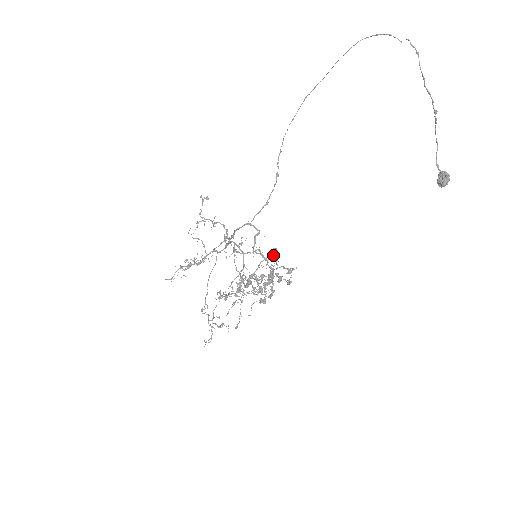
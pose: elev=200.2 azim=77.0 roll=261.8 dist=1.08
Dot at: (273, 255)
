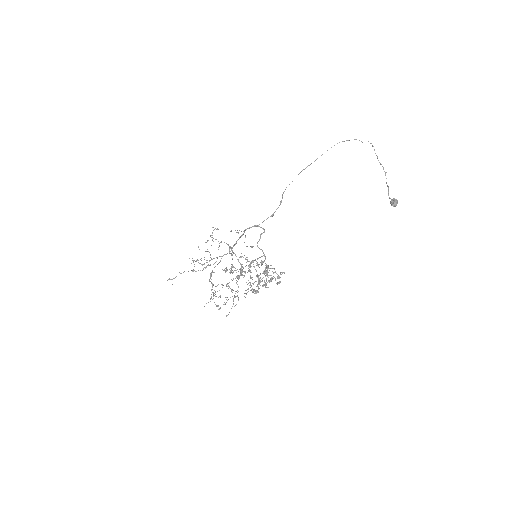
Dot at: (266, 267)
